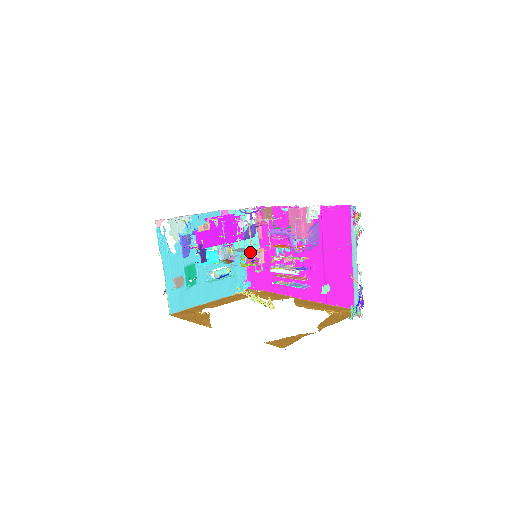
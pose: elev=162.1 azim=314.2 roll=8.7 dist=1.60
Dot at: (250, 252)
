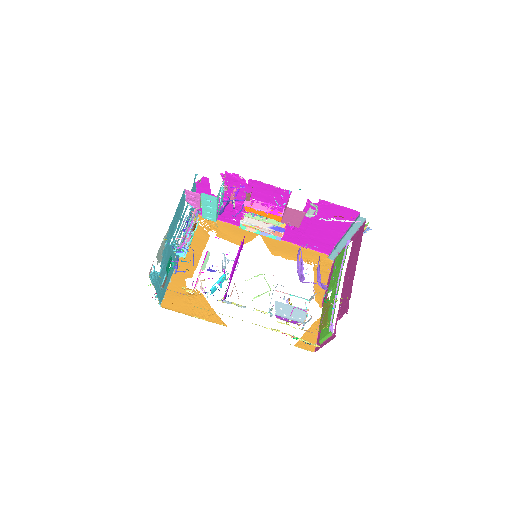
Dot at: (300, 320)
